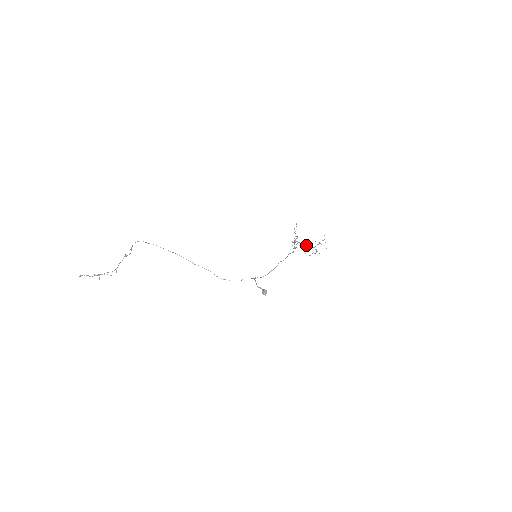
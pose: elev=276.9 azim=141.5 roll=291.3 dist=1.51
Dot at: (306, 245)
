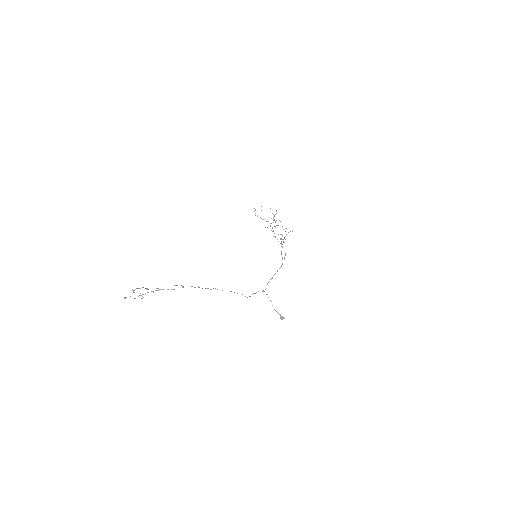
Dot at: occluded
